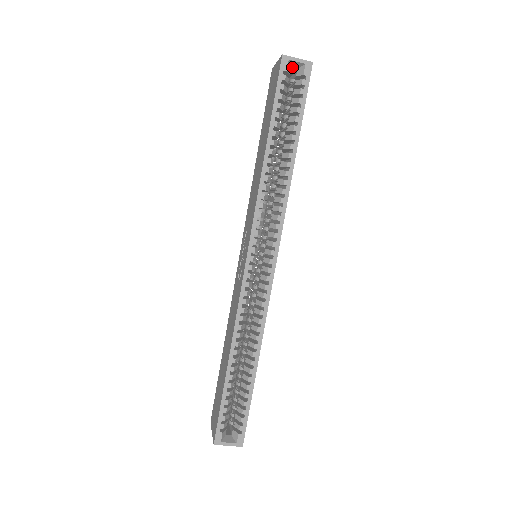
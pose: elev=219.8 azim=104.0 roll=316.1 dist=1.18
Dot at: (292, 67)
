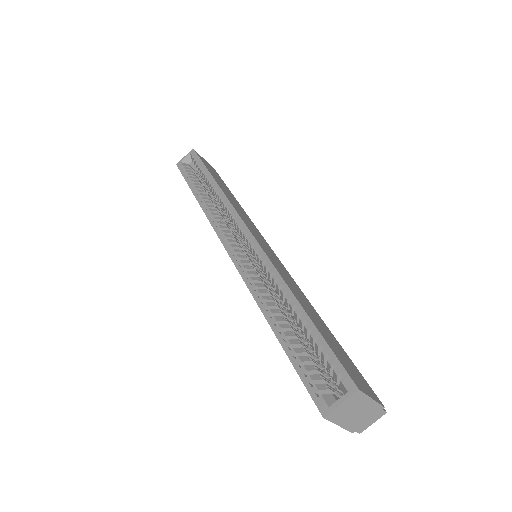
Dot at: (189, 164)
